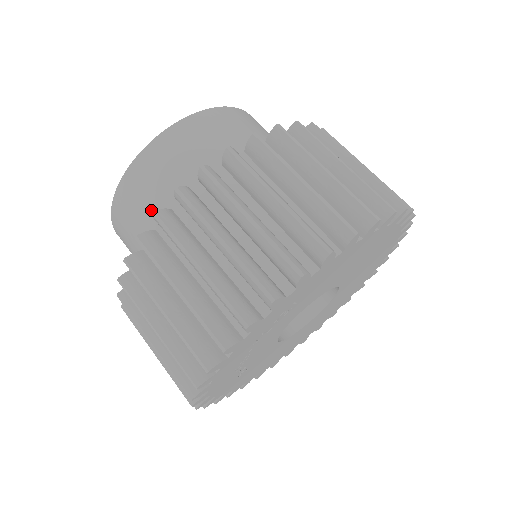
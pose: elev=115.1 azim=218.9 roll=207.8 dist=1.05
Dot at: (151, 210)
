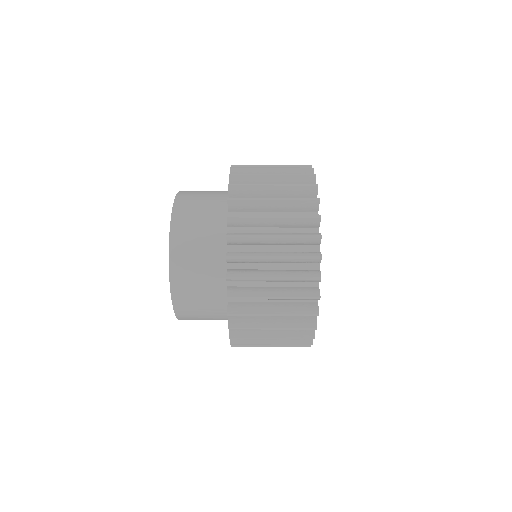
Dot at: (209, 317)
